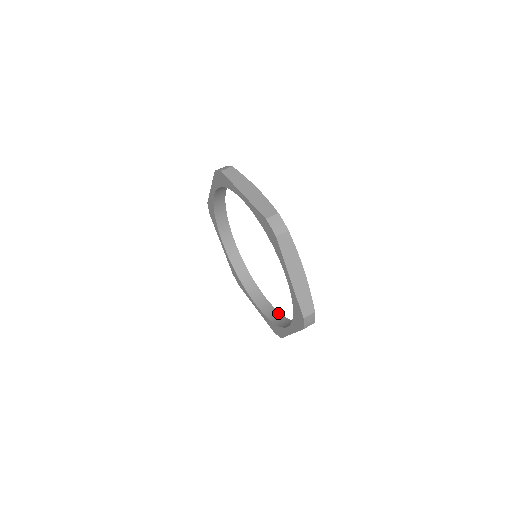
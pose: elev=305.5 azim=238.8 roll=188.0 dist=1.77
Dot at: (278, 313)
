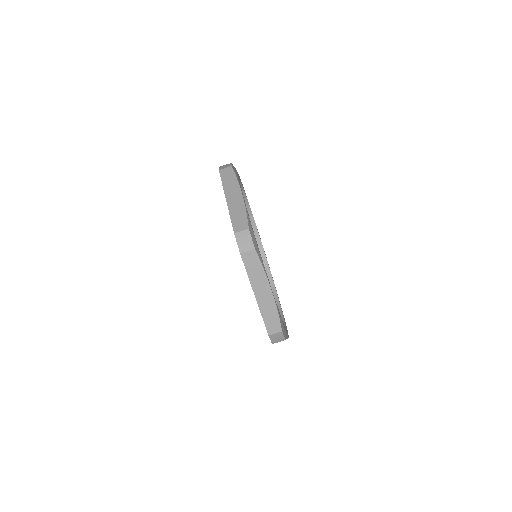
Dot at: (263, 254)
